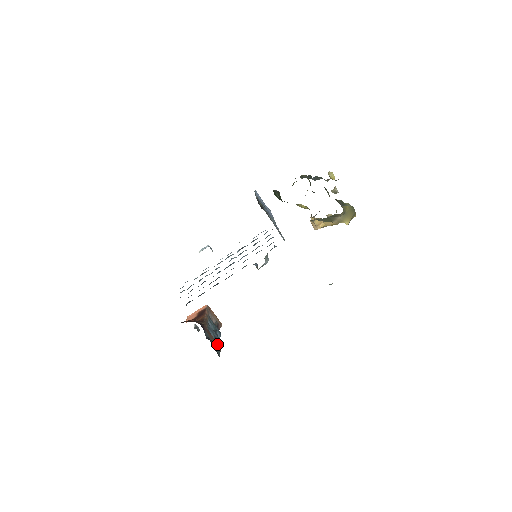
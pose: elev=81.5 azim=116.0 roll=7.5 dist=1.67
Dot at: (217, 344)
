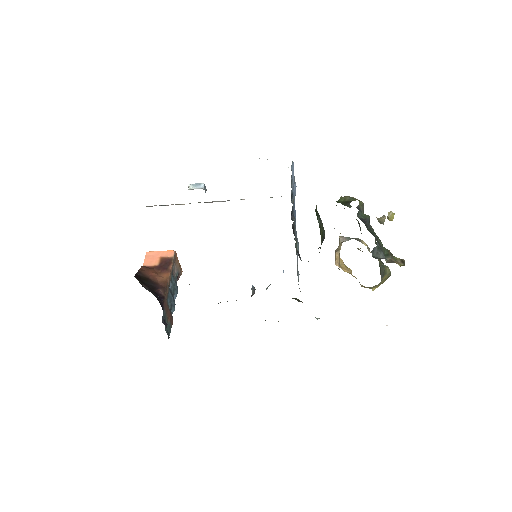
Dot at: (171, 318)
